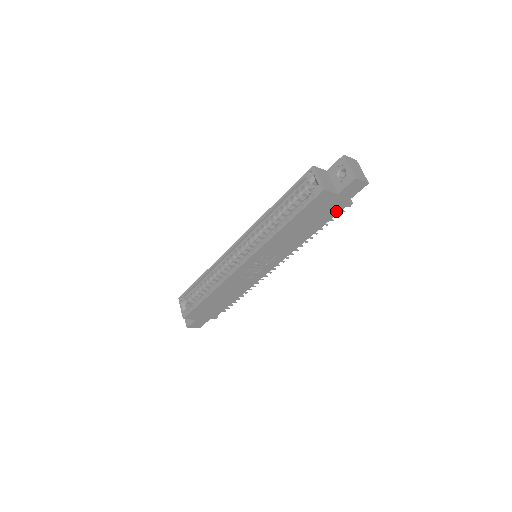
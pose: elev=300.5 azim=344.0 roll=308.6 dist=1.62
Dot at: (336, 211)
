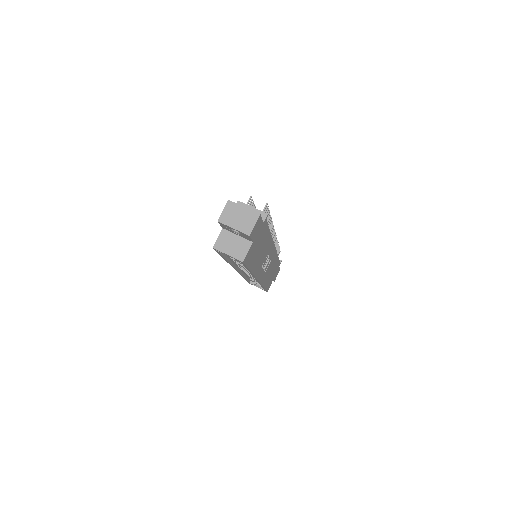
Dot at: (265, 227)
